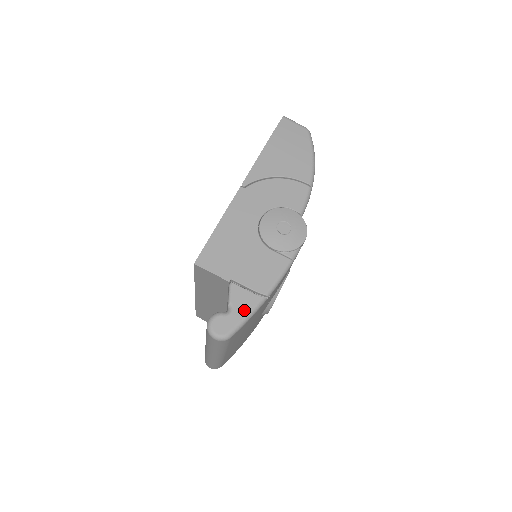
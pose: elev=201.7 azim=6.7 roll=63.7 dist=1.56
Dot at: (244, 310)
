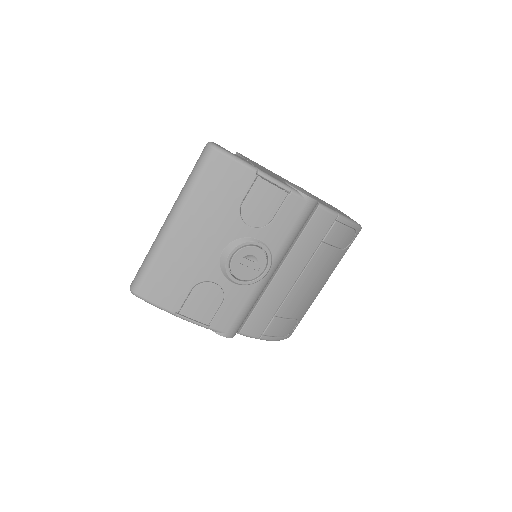
Dot at: (239, 157)
